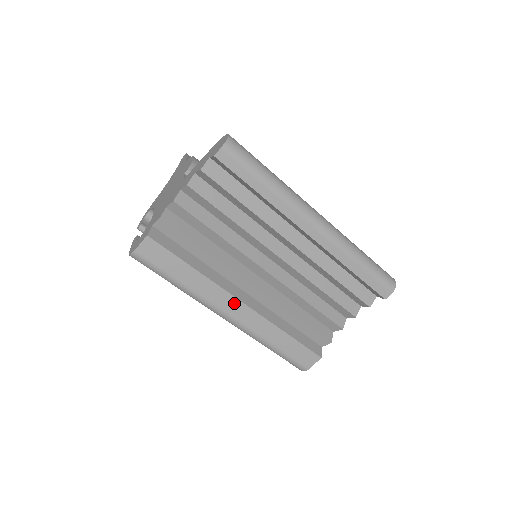
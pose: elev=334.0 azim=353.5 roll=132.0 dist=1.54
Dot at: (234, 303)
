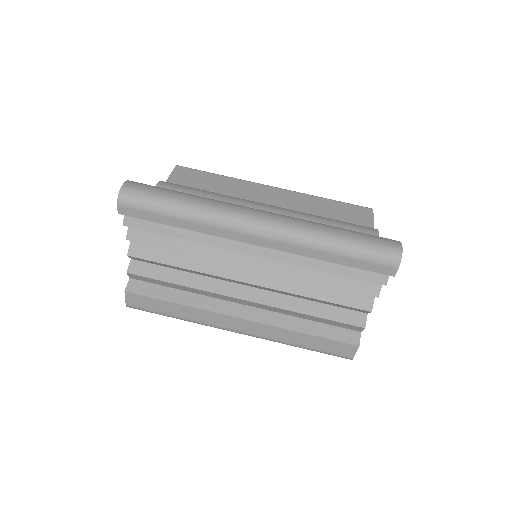
Dot at: (234, 321)
